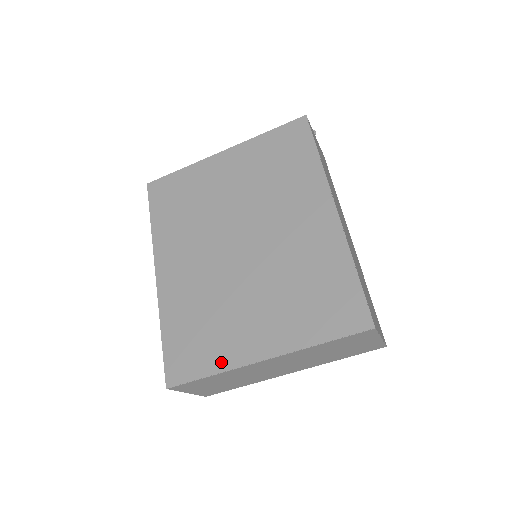
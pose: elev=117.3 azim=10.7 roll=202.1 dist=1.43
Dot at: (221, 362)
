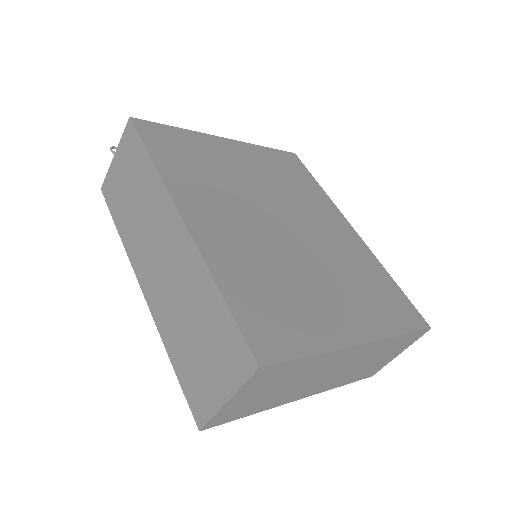
Dot at: (320, 340)
